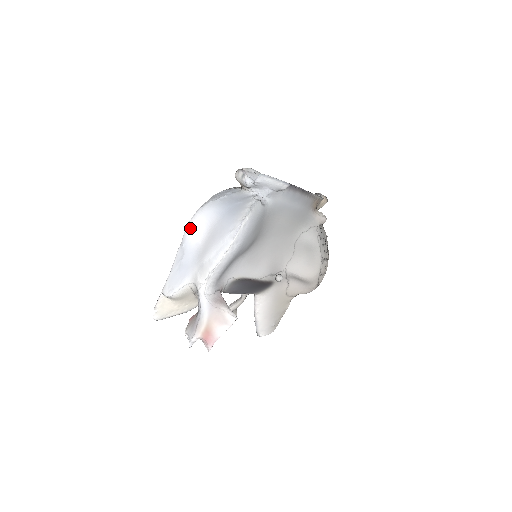
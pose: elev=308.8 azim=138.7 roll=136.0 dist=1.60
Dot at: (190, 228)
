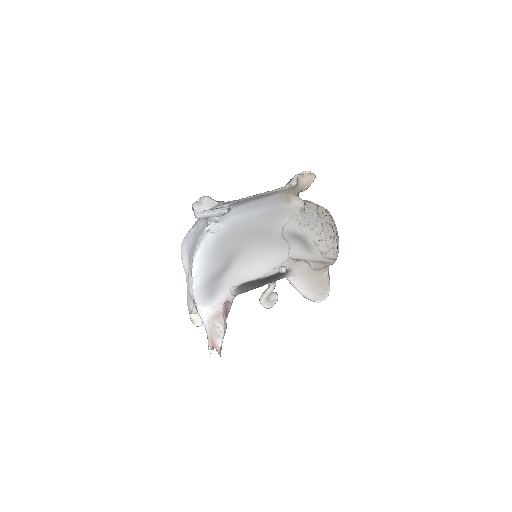
Dot at: (182, 260)
